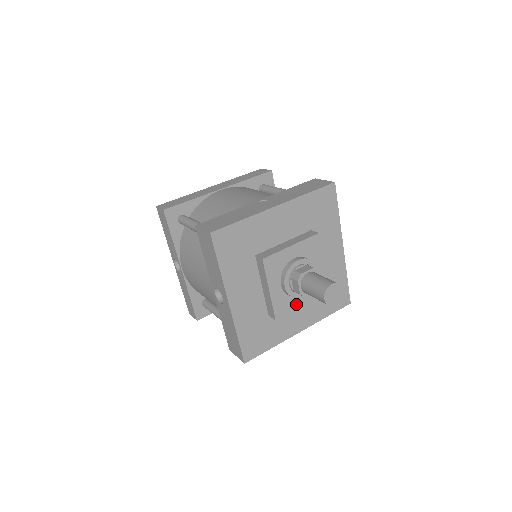
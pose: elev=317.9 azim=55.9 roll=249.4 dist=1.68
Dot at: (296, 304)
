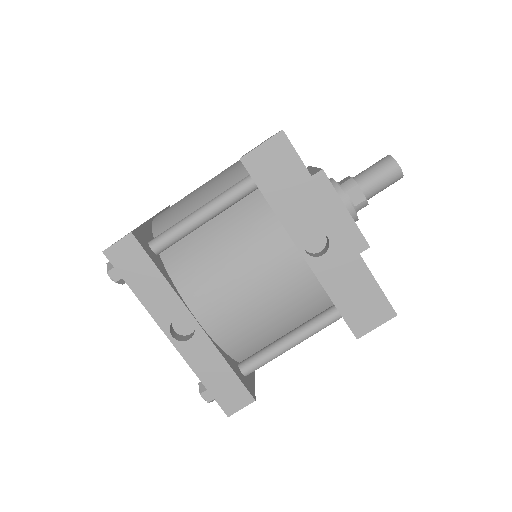
Dot at: occluded
